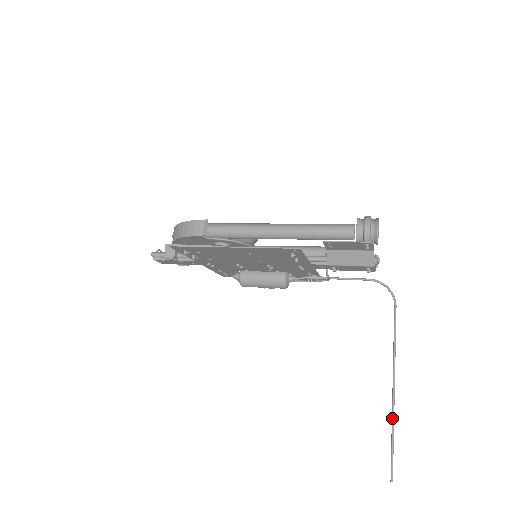
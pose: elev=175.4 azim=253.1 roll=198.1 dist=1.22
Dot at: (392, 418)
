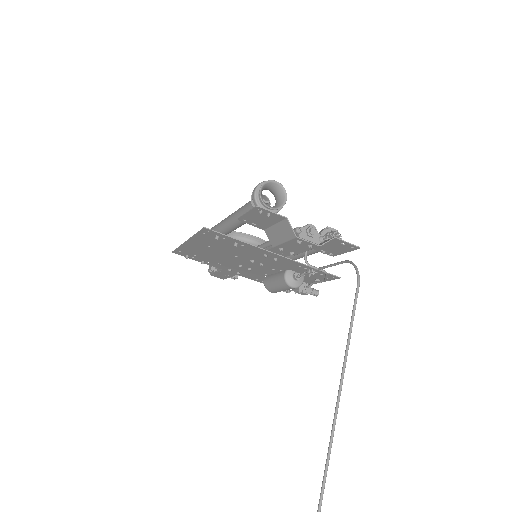
Dot at: occluded
